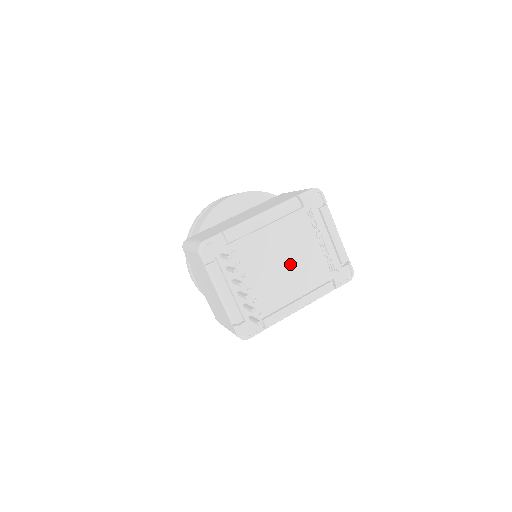
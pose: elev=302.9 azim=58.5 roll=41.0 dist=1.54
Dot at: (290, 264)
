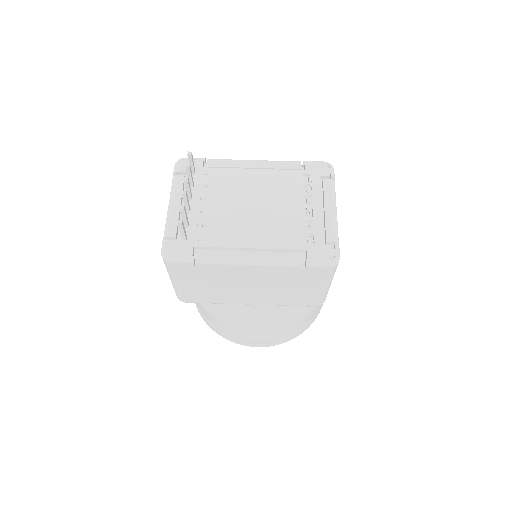
Dot at: (260, 212)
